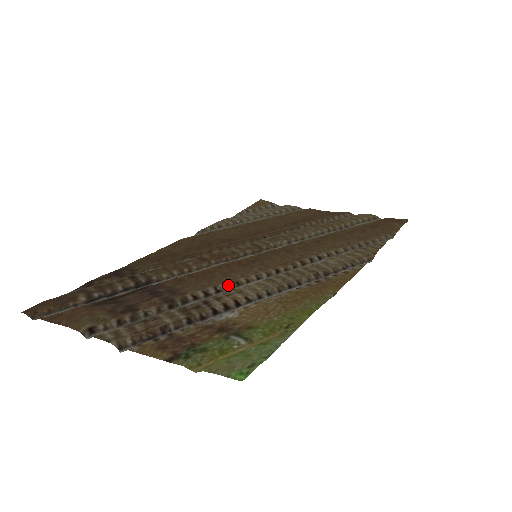
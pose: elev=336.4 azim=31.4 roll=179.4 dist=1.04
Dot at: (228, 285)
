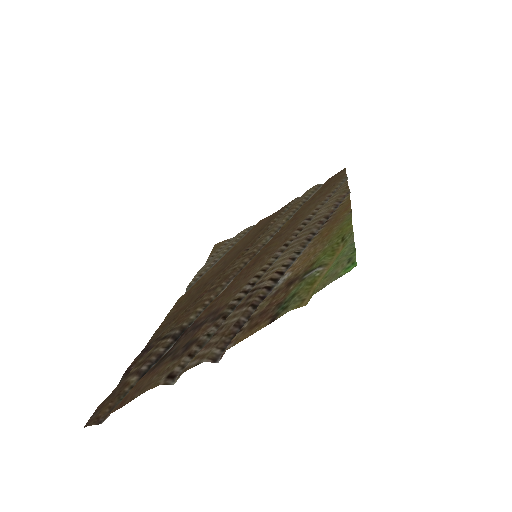
Dot at: (257, 276)
